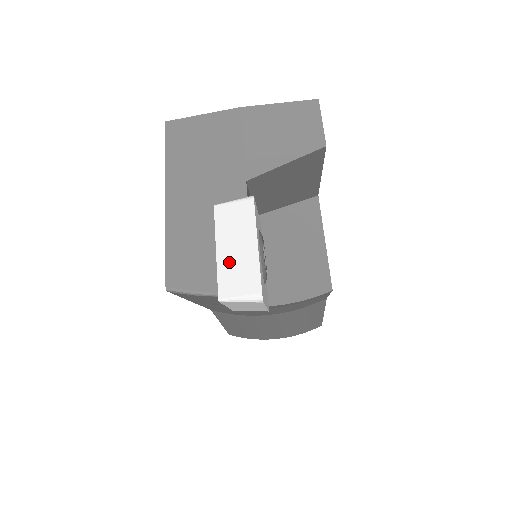
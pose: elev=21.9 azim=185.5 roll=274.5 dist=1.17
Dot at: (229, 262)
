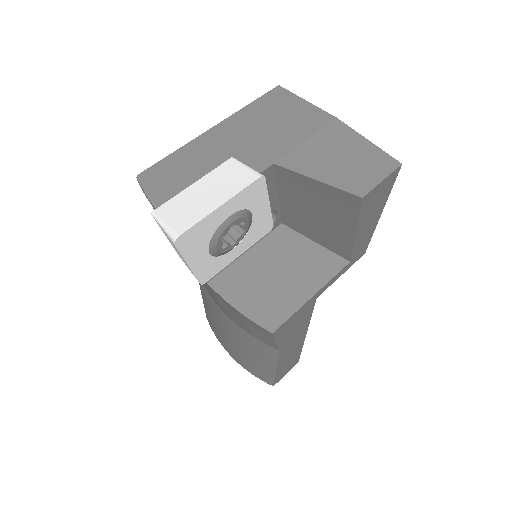
Dot at: (190, 197)
